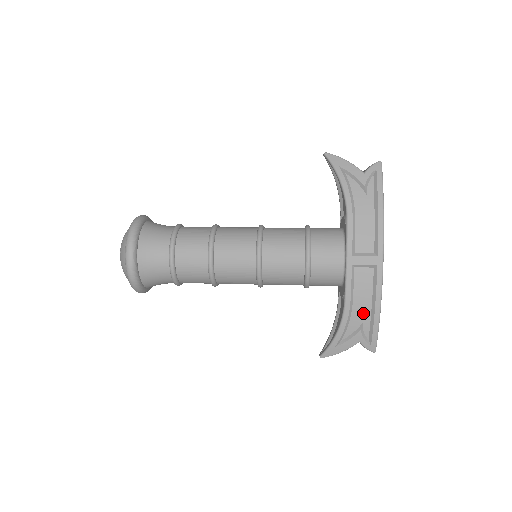
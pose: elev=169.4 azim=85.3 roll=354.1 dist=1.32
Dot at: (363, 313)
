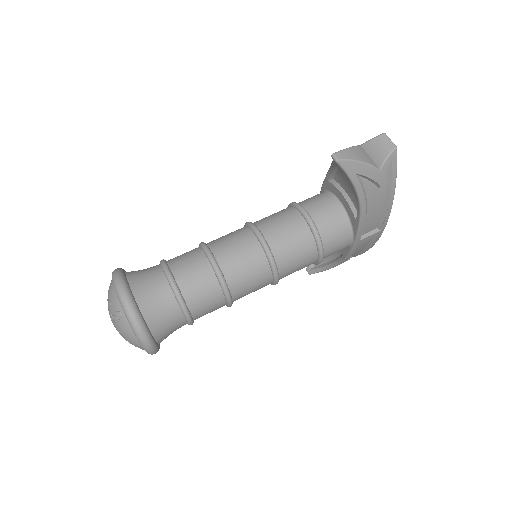
Dot at: occluded
